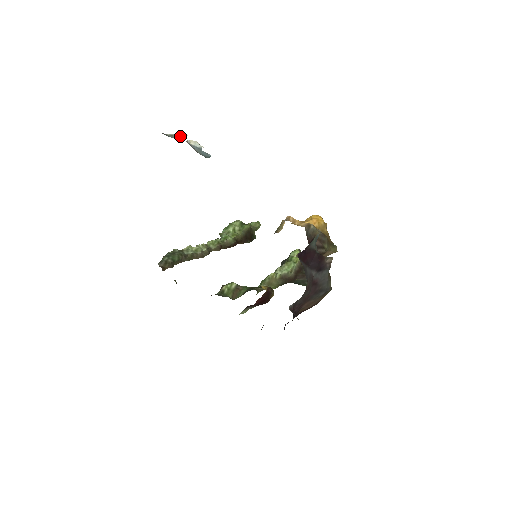
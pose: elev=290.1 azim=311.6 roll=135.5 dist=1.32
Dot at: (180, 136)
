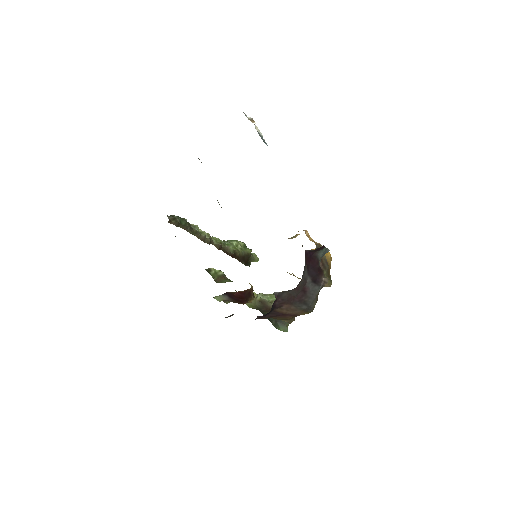
Dot at: (250, 119)
